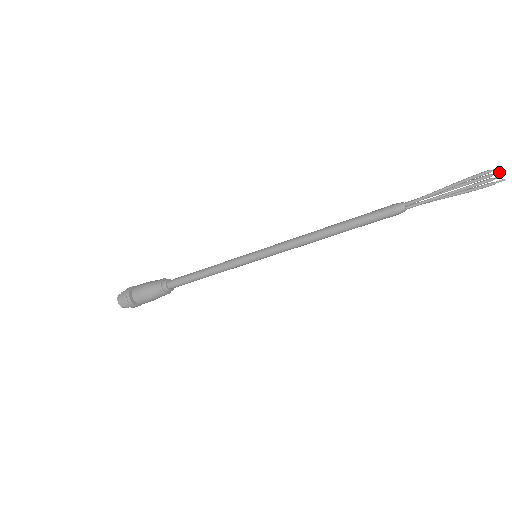
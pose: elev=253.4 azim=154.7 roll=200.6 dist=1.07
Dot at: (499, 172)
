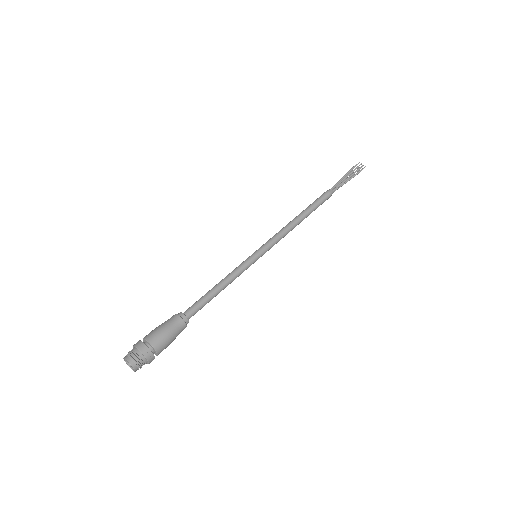
Dot at: (360, 164)
